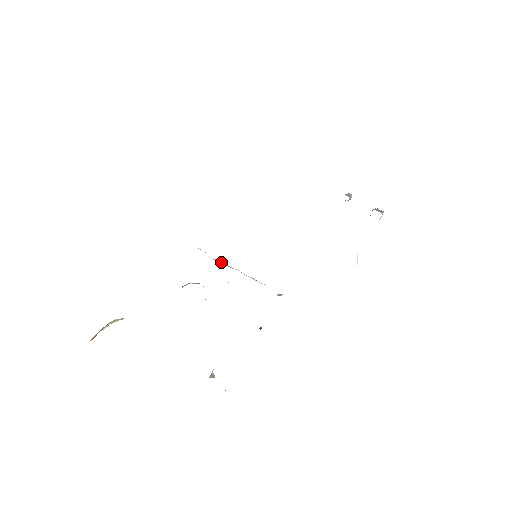
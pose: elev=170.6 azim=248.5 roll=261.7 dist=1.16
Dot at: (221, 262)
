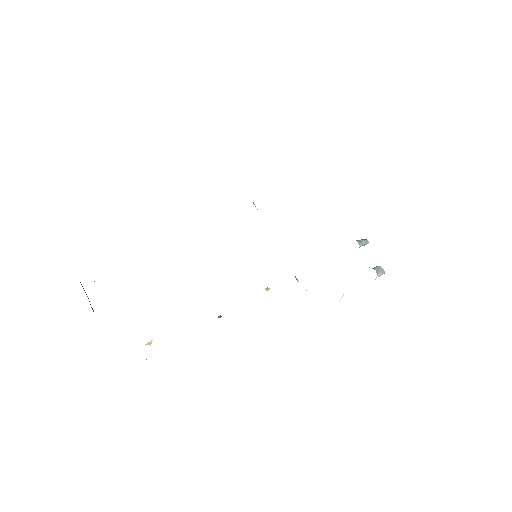
Dot at: occluded
